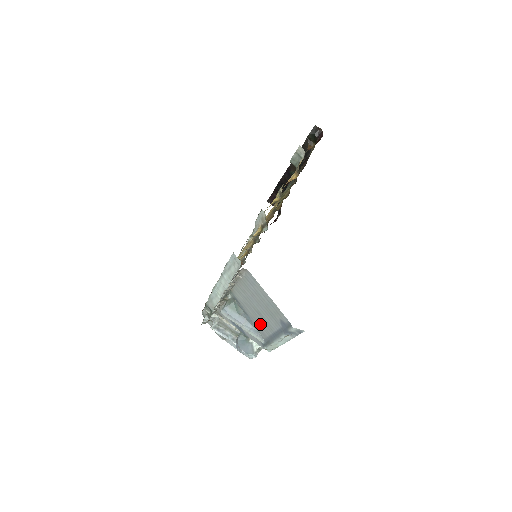
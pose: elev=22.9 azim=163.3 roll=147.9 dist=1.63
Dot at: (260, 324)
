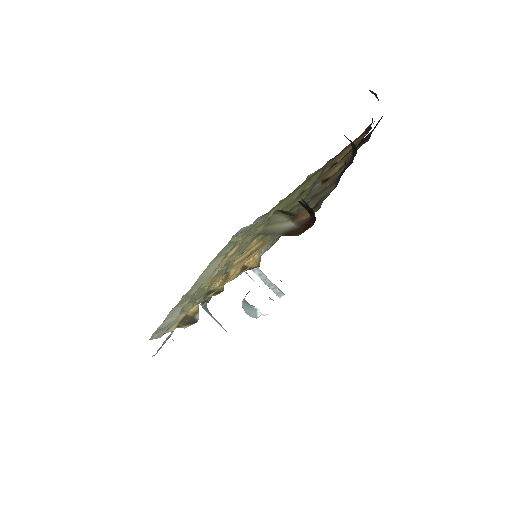
Dot at: occluded
